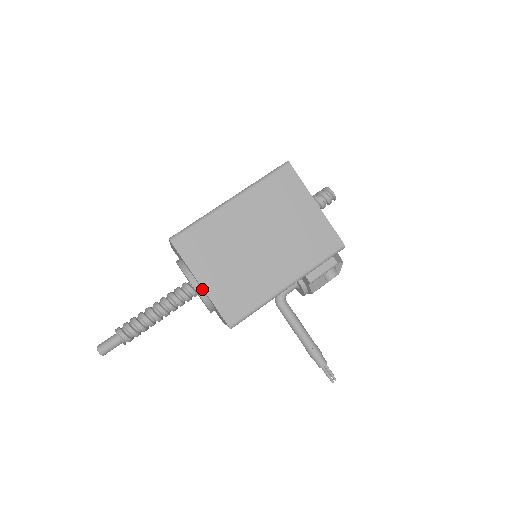
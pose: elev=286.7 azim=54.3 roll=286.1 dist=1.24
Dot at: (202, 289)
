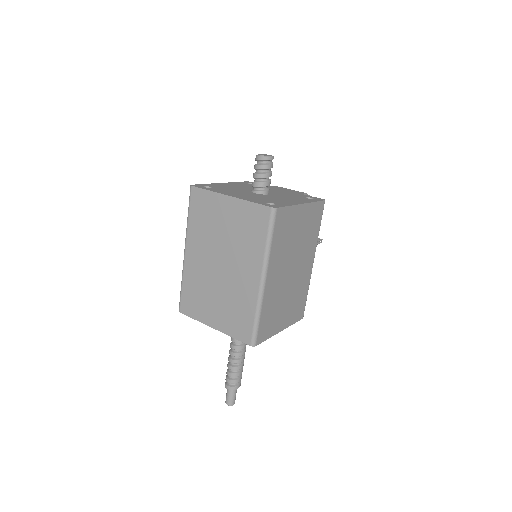
Dot at: occluded
